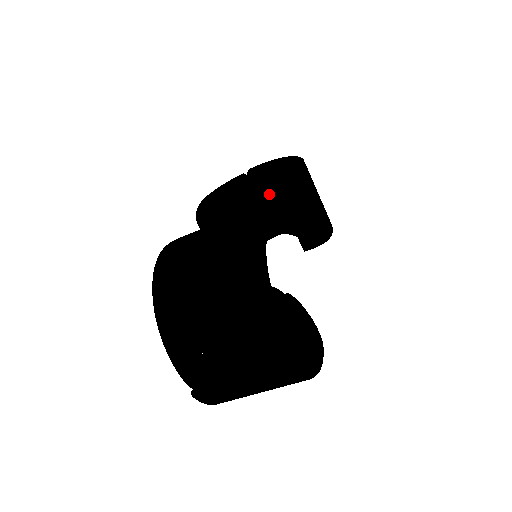
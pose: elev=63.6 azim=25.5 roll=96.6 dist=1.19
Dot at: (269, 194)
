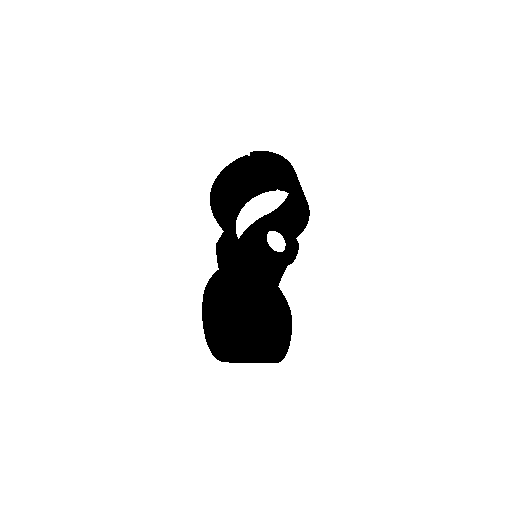
Dot at: (270, 226)
